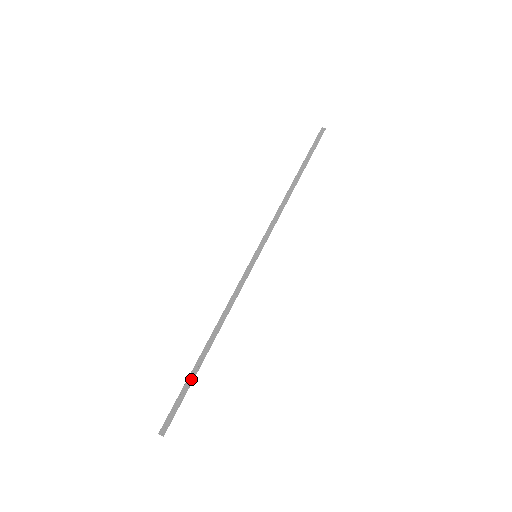
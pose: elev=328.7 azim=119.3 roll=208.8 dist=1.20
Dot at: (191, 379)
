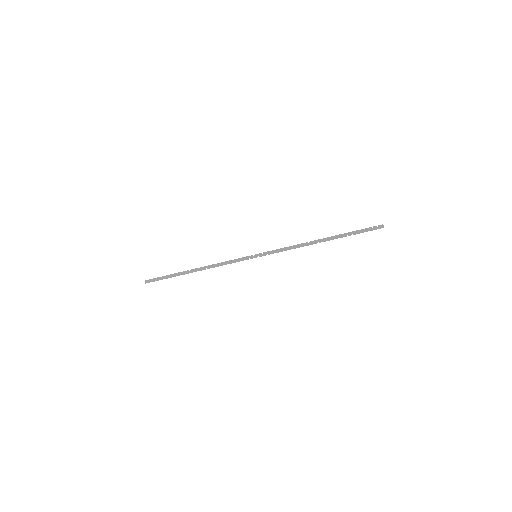
Dot at: (174, 276)
